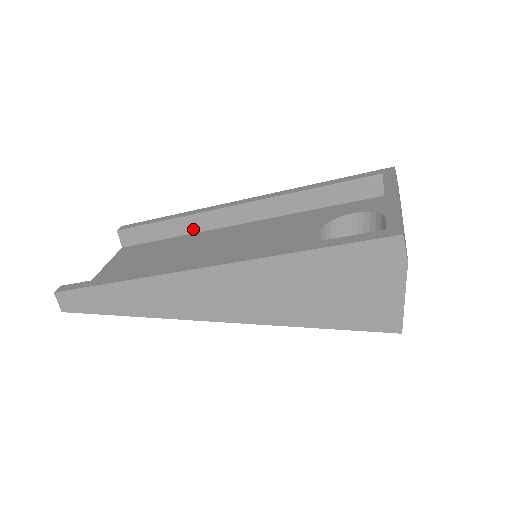
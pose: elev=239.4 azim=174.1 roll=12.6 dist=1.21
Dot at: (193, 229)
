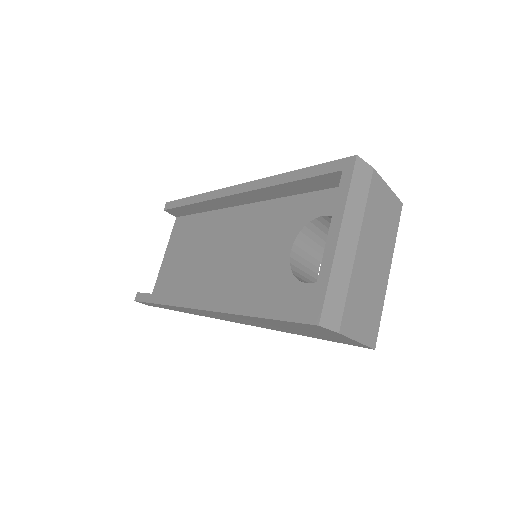
Dot at: (213, 208)
